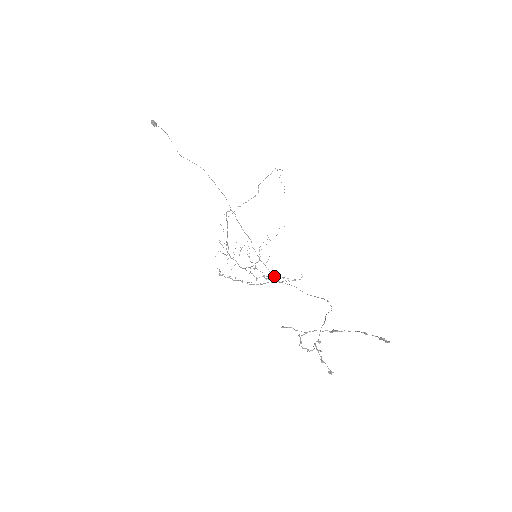
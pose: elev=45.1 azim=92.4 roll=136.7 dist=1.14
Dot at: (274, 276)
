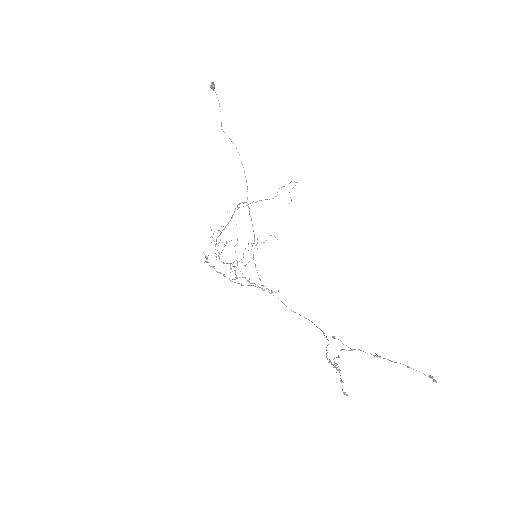
Dot at: occluded
